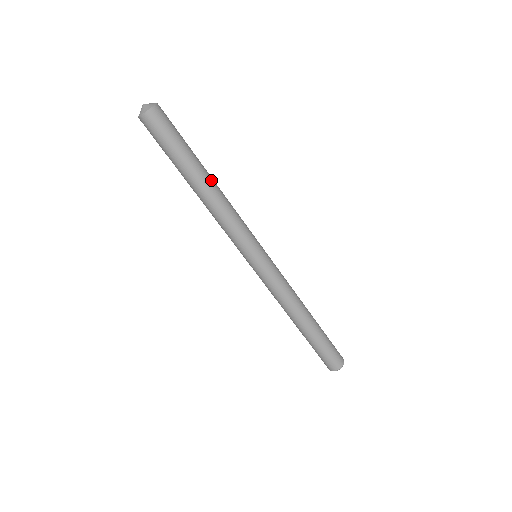
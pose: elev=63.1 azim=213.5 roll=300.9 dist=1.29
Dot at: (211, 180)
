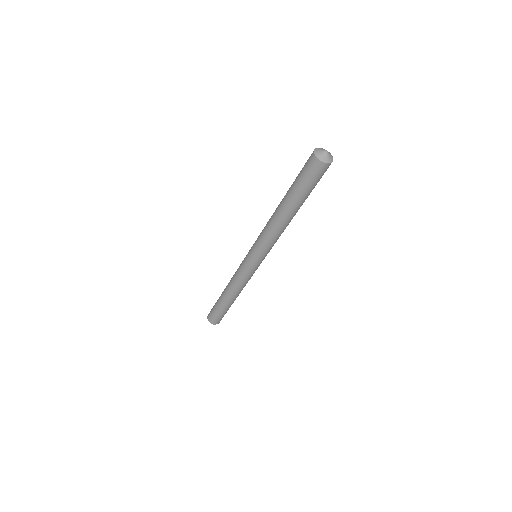
Dot at: occluded
